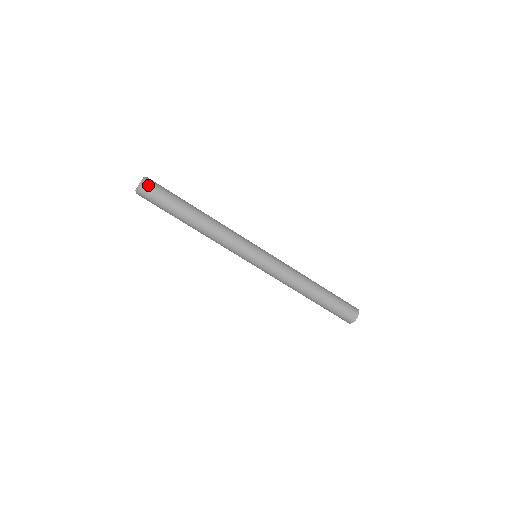
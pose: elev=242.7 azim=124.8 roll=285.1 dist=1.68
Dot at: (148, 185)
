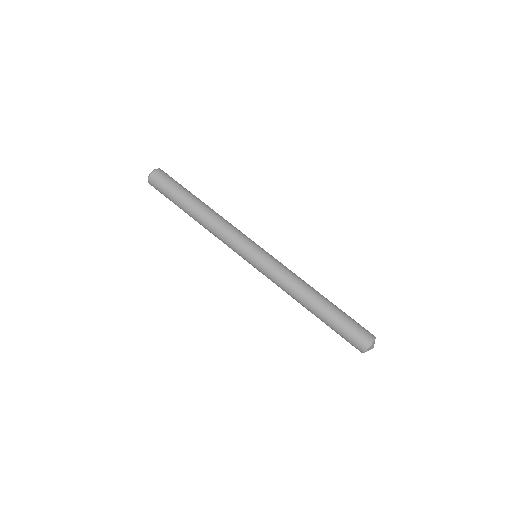
Dot at: (160, 172)
